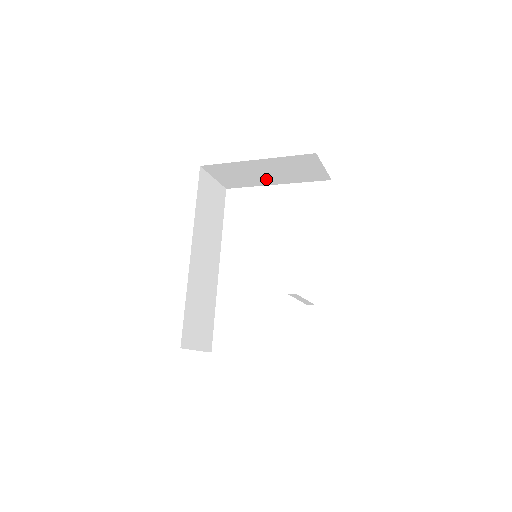
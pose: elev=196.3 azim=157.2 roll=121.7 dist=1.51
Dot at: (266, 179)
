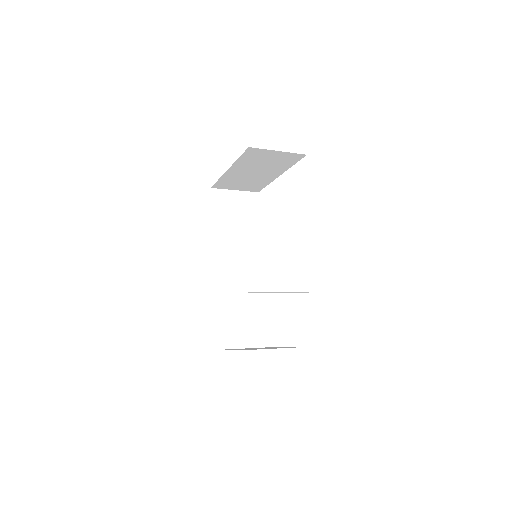
Dot at: (265, 176)
